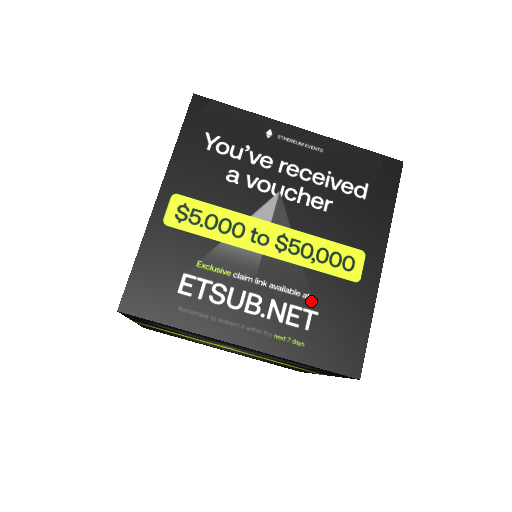
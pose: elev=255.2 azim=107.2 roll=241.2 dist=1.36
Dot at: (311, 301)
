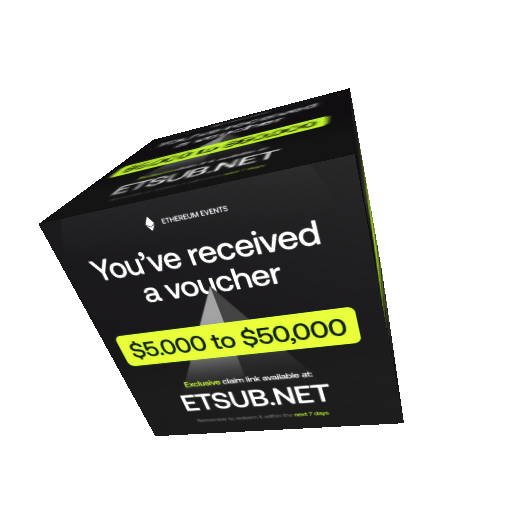
Dot at: (314, 377)
